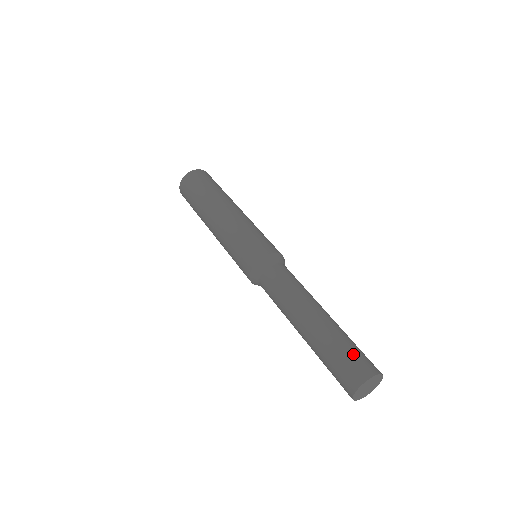
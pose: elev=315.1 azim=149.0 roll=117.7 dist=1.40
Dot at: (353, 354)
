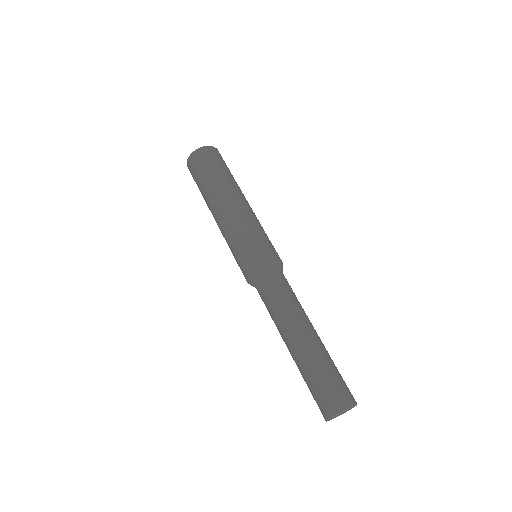
Dot at: (342, 379)
